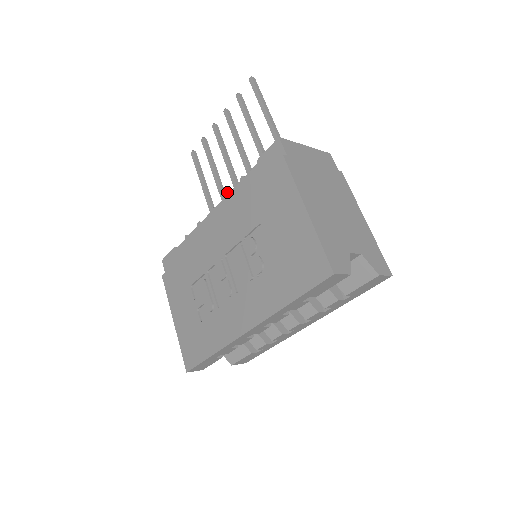
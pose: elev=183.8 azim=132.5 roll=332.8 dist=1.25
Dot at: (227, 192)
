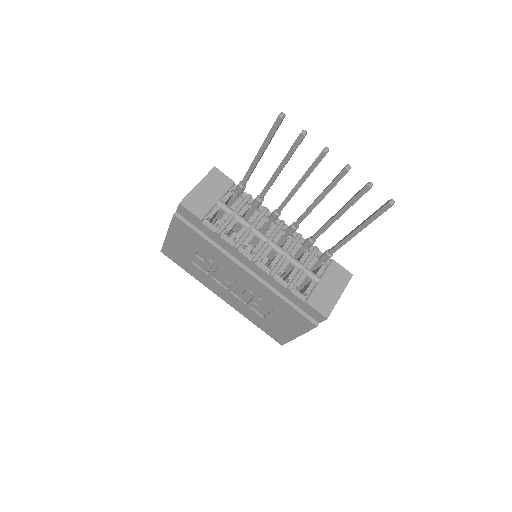
Dot at: (273, 277)
